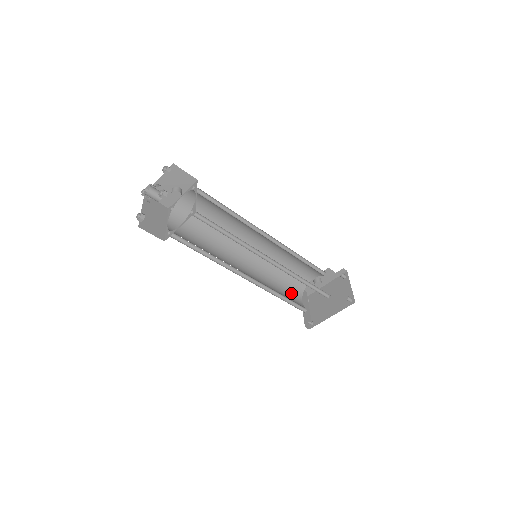
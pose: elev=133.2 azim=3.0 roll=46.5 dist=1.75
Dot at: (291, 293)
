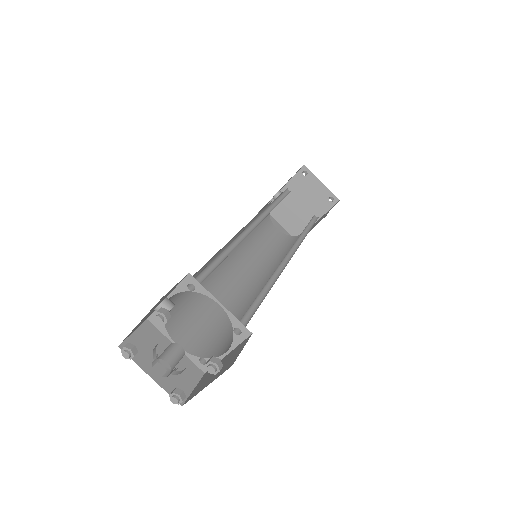
Dot at: (268, 234)
